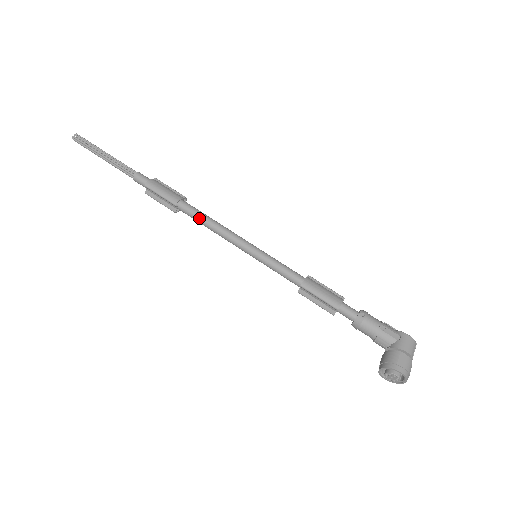
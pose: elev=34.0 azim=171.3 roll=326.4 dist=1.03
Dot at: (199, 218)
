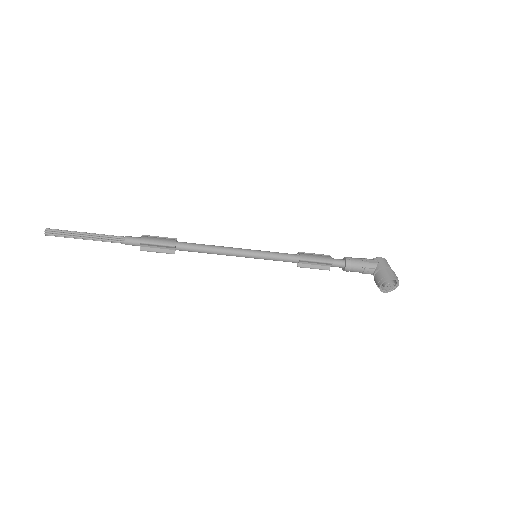
Dot at: (198, 248)
